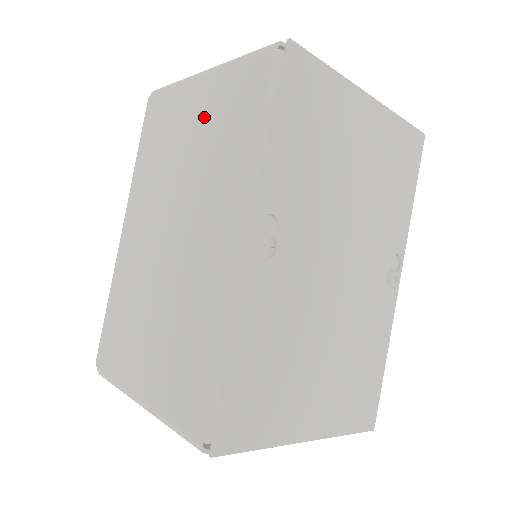
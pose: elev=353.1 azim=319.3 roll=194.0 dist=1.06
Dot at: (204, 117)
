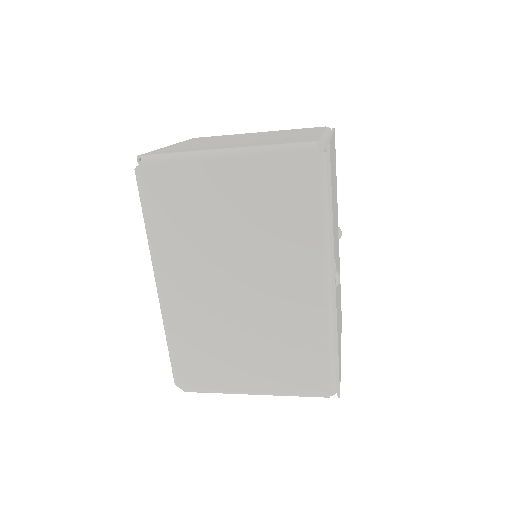
Dot at: (247, 196)
